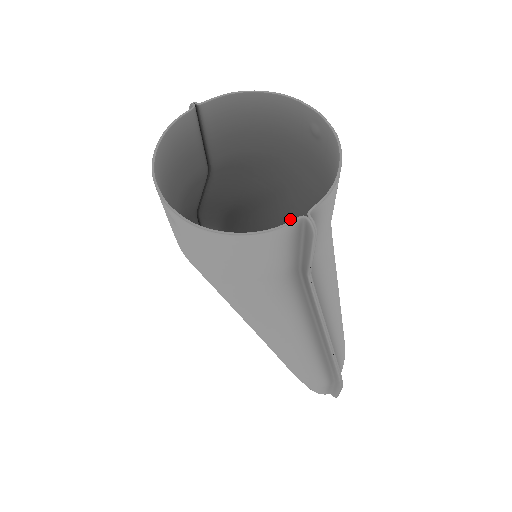
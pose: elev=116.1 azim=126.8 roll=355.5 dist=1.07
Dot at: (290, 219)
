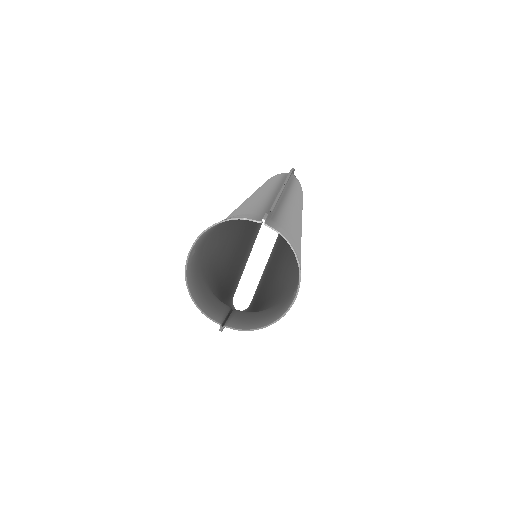
Dot at: (289, 264)
